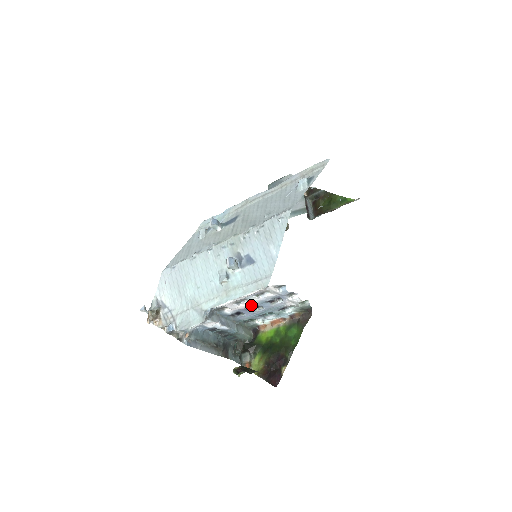
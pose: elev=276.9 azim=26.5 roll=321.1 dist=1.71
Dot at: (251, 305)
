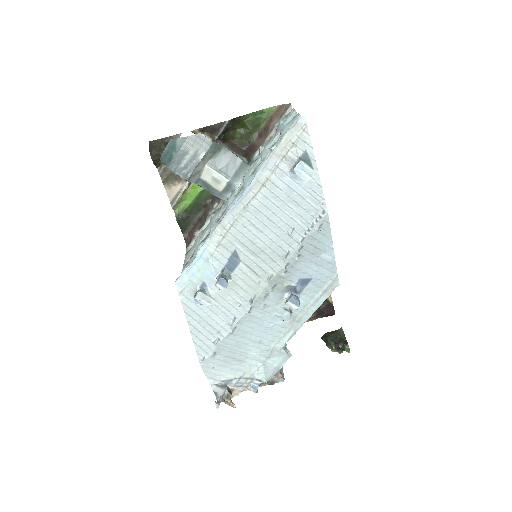
Dot at: occluded
